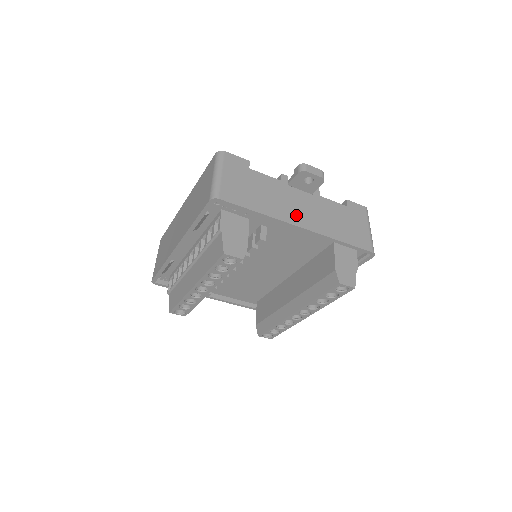
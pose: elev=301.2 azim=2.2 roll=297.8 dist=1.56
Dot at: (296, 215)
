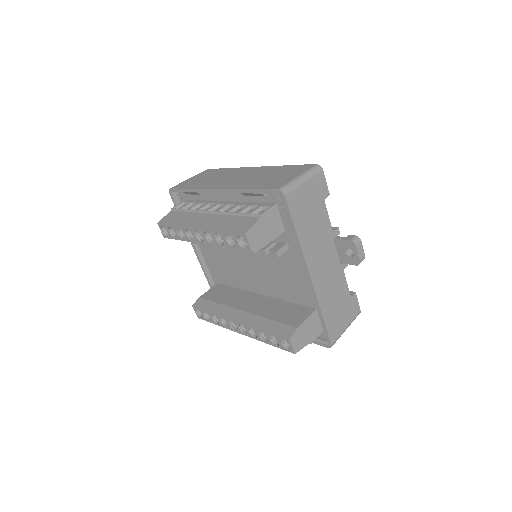
Dot at: (316, 264)
